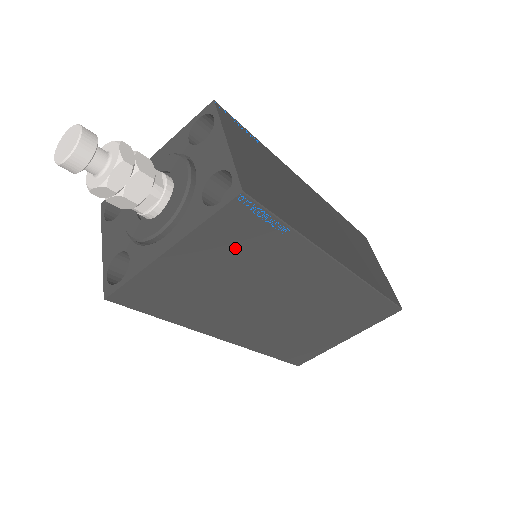
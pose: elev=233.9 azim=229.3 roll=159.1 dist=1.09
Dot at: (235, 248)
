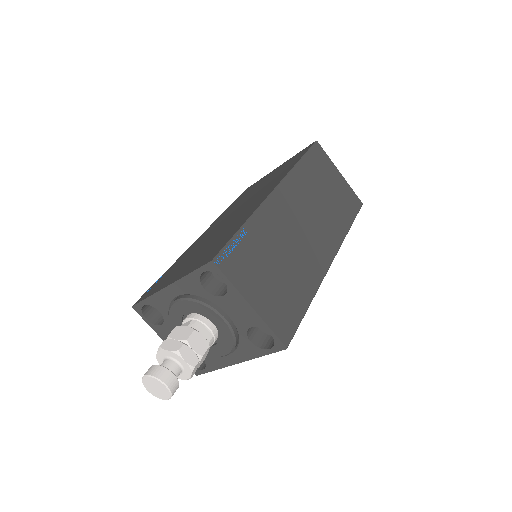
Dot at: occluded
